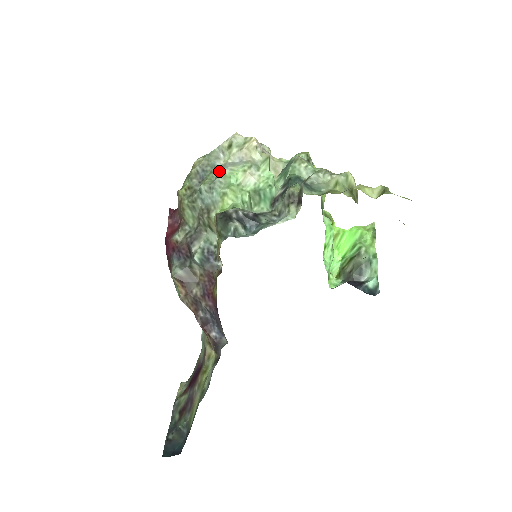
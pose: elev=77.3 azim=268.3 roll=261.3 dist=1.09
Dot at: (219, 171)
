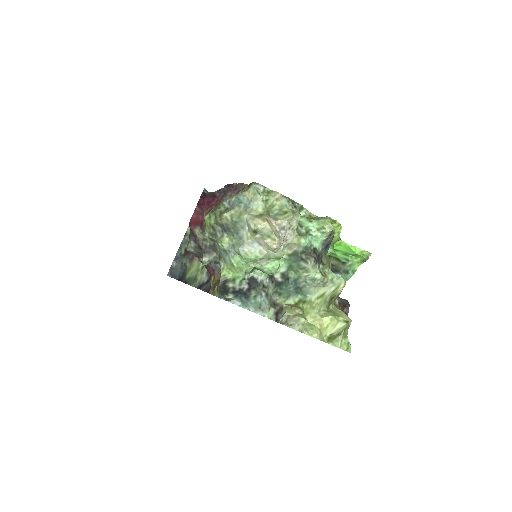
Dot at: (236, 247)
